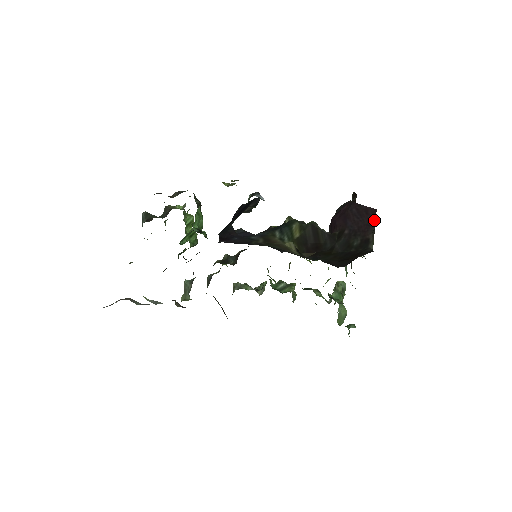
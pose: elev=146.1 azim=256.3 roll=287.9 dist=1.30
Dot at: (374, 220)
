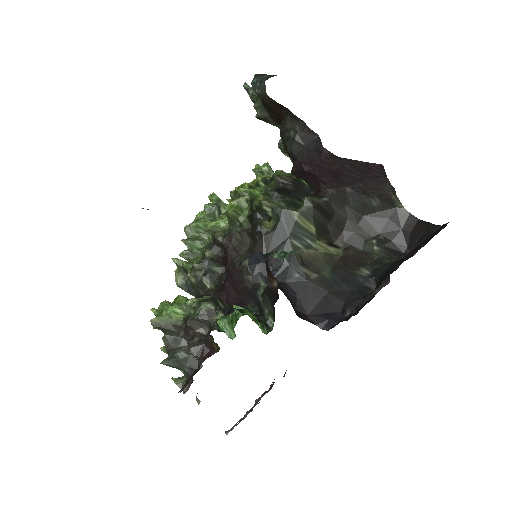
Dot at: (385, 176)
